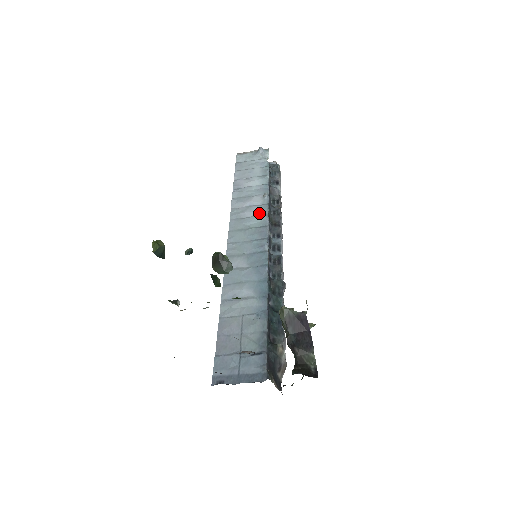
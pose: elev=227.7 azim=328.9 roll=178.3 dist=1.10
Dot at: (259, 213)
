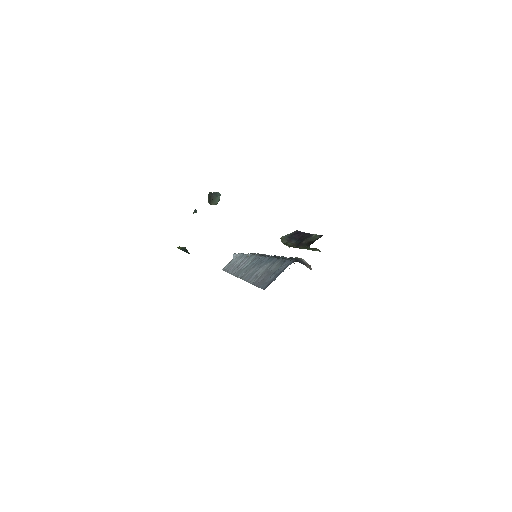
Dot at: (249, 259)
